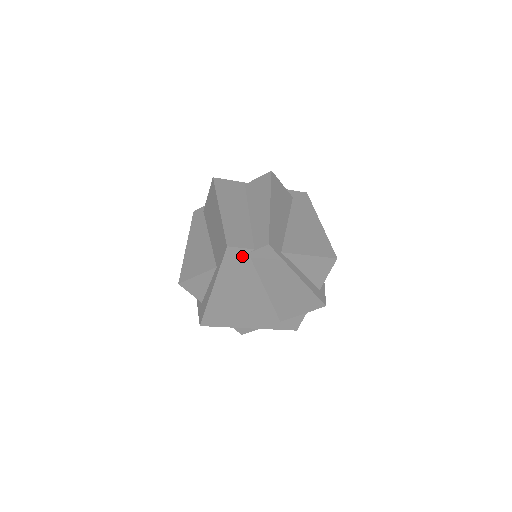
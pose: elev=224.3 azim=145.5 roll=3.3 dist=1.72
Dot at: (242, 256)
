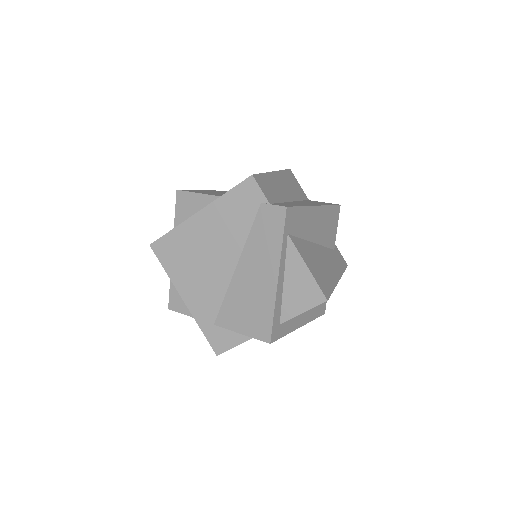
Dot at: (254, 200)
